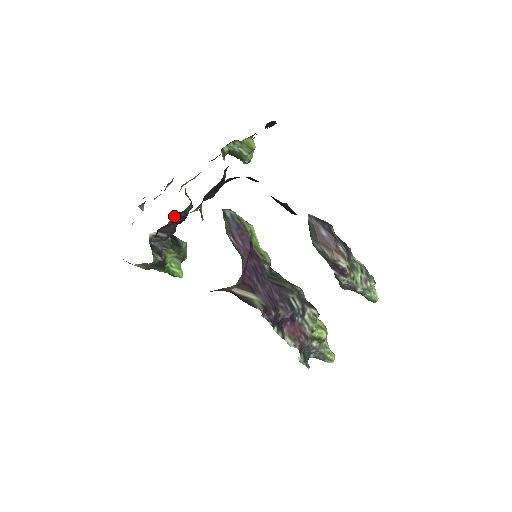
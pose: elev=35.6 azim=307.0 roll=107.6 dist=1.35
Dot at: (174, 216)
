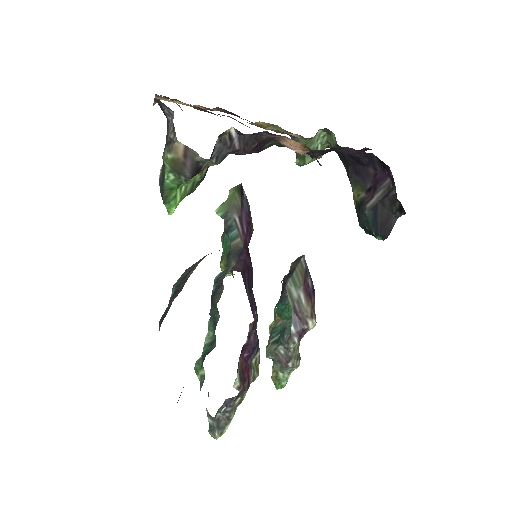
Dot at: (273, 137)
